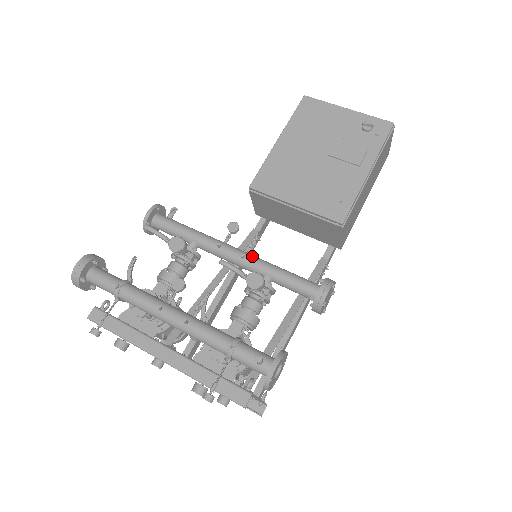
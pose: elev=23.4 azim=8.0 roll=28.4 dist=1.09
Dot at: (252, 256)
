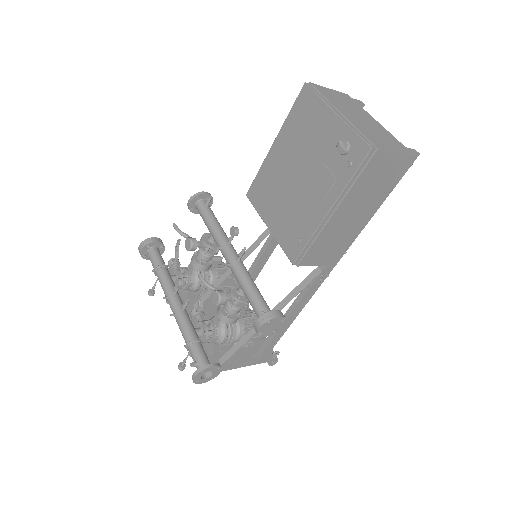
Dot at: (236, 266)
